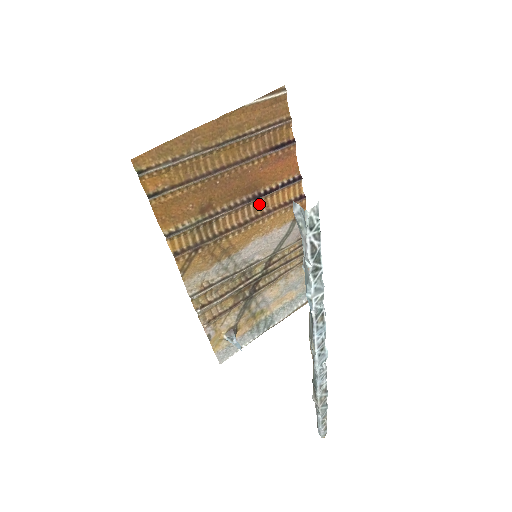
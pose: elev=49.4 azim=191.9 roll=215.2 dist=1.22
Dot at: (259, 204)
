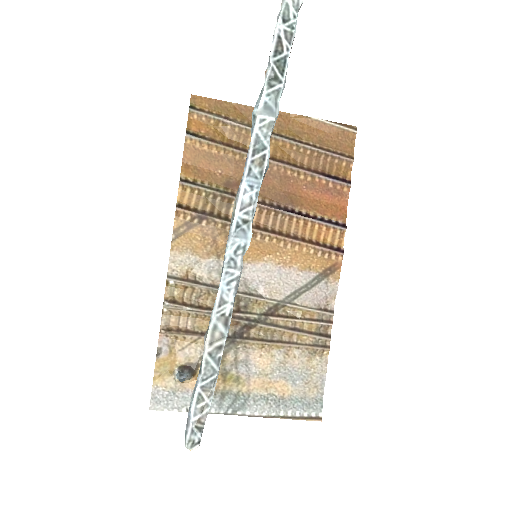
Dot at: (288, 223)
